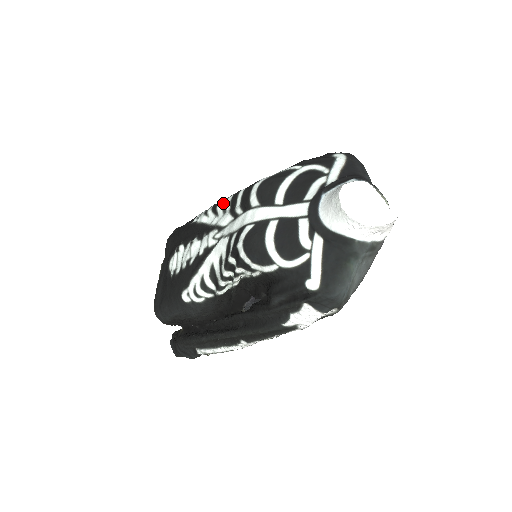
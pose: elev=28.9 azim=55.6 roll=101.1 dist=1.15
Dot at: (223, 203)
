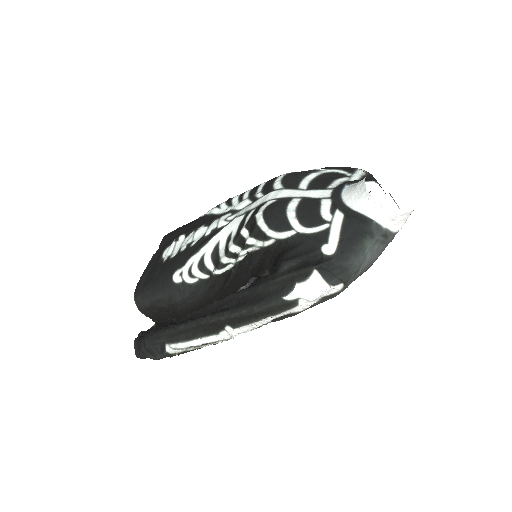
Dot at: (240, 195)
